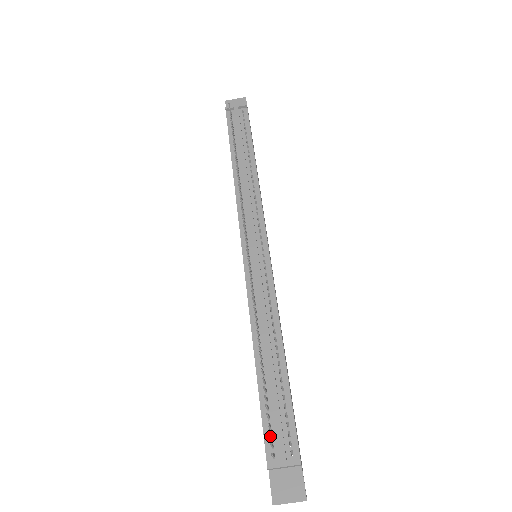
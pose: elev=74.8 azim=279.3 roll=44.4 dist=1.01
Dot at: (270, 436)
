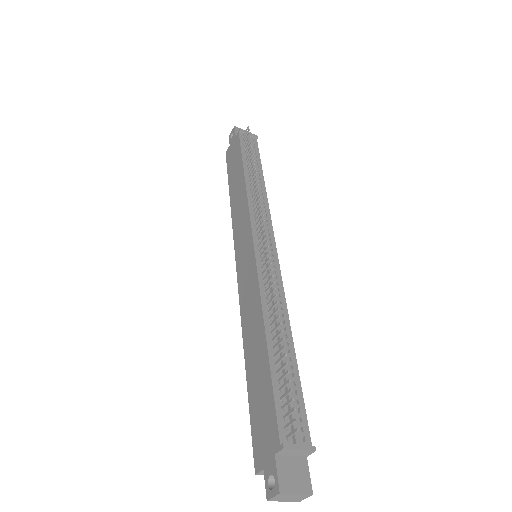
Dot at: (290, 413)
